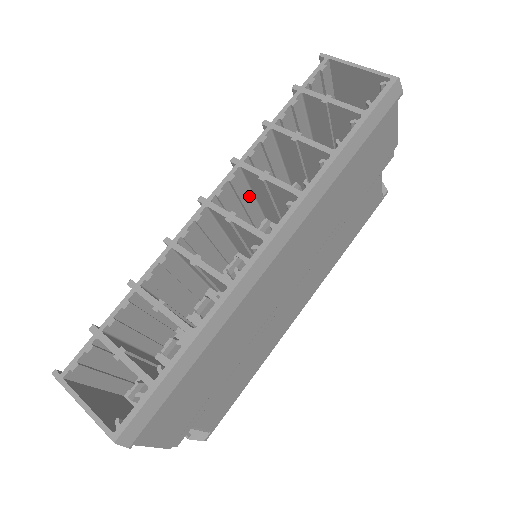
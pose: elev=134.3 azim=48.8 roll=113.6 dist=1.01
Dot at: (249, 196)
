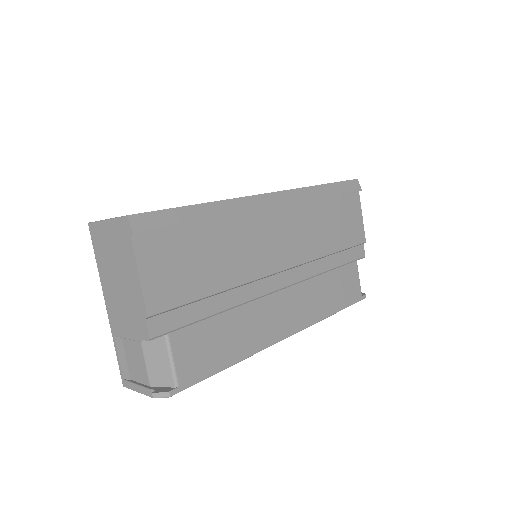
Dot at: occluded
